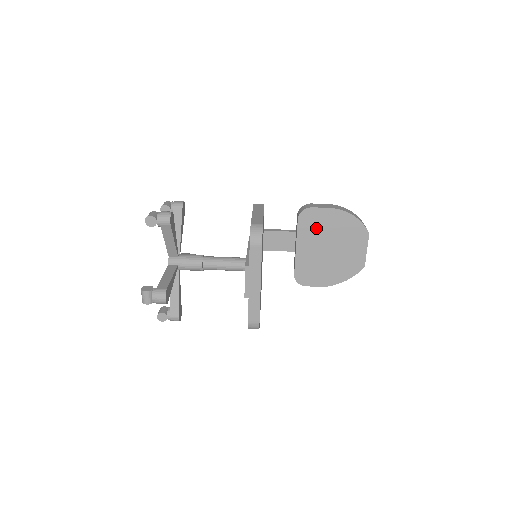
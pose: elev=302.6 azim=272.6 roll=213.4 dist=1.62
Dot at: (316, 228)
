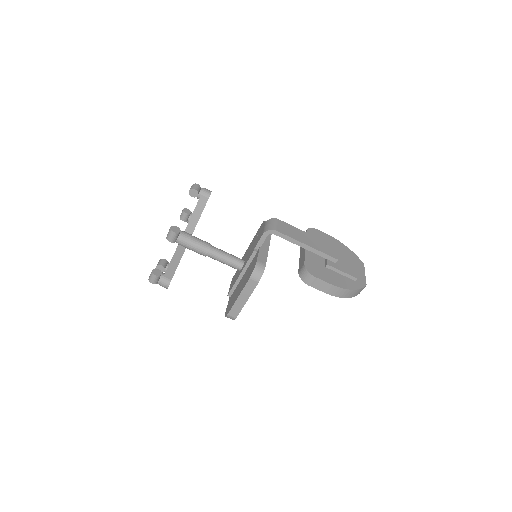
Dot at: occluded
